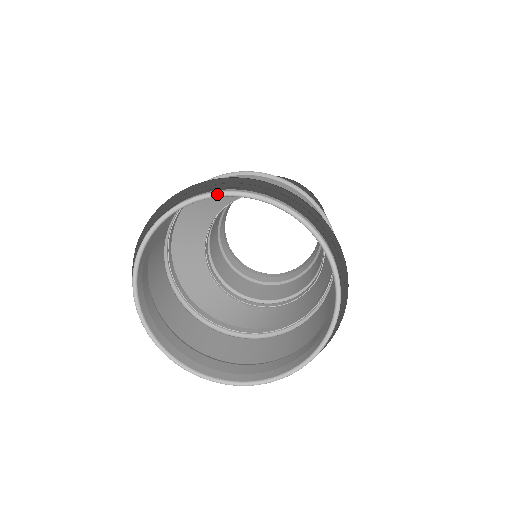
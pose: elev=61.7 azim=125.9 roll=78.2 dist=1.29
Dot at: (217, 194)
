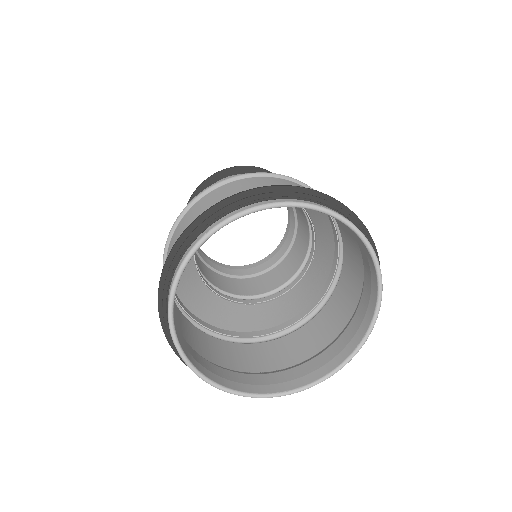
Dot at: (235, 217)
